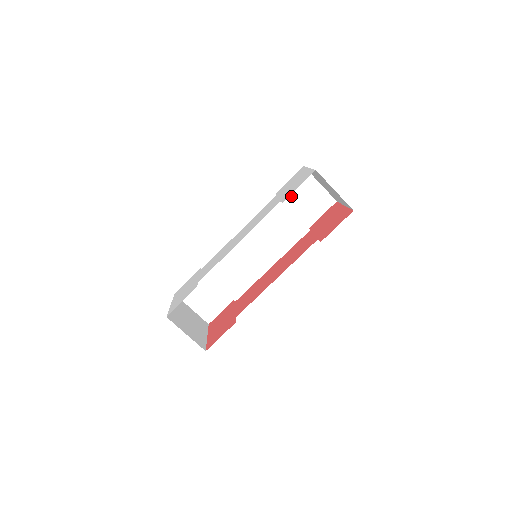
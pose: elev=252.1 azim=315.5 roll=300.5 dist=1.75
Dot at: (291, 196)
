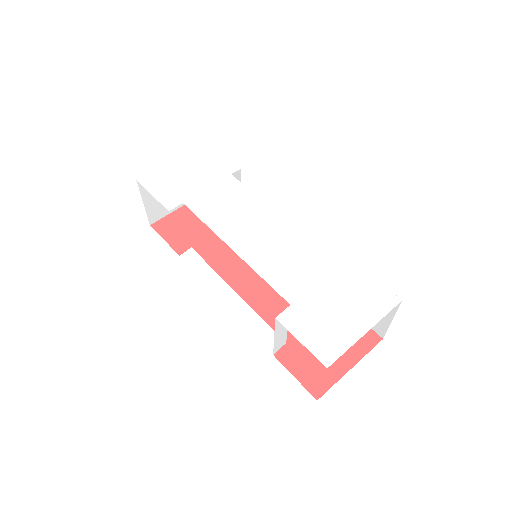
Dot at: occluded
